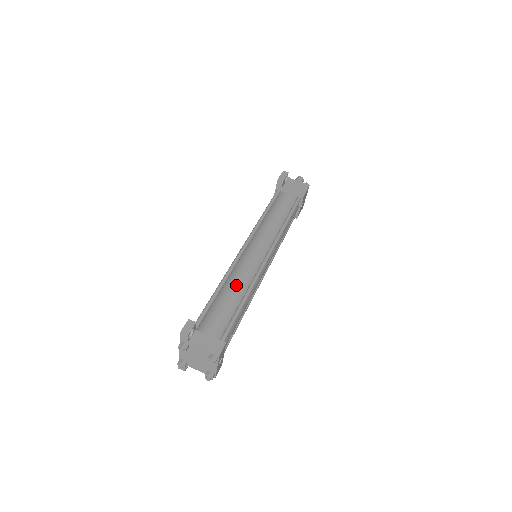
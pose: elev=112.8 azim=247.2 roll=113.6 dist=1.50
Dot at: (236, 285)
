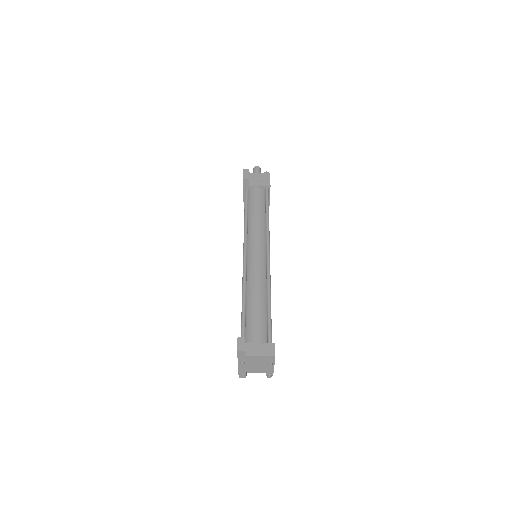
Dot at: (256, 290)
